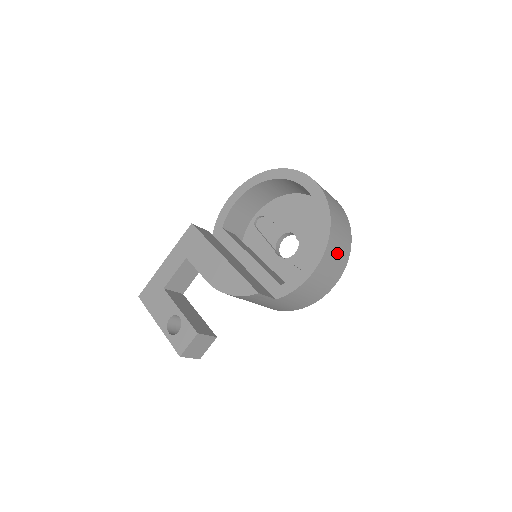
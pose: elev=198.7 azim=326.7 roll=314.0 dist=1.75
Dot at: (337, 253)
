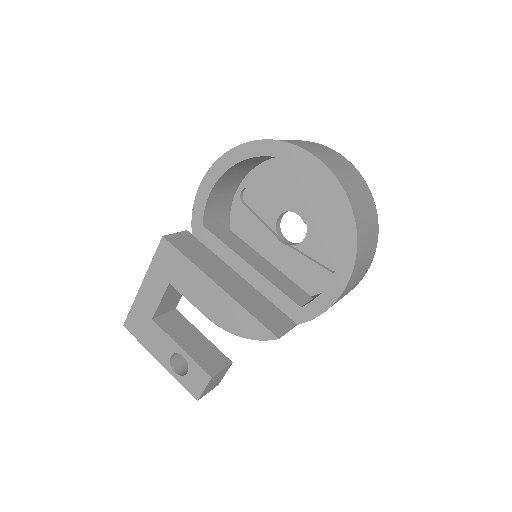
Dot at: (366, 253)
